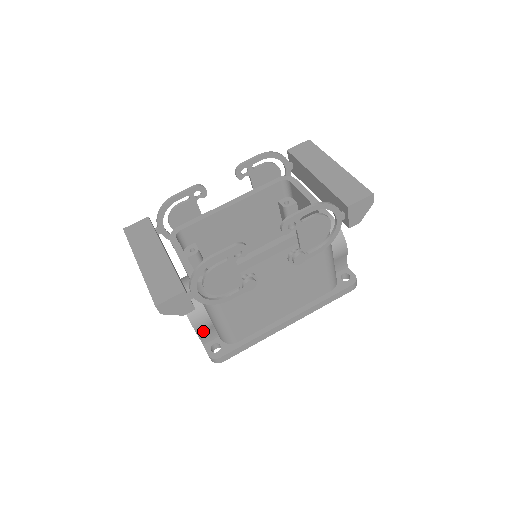
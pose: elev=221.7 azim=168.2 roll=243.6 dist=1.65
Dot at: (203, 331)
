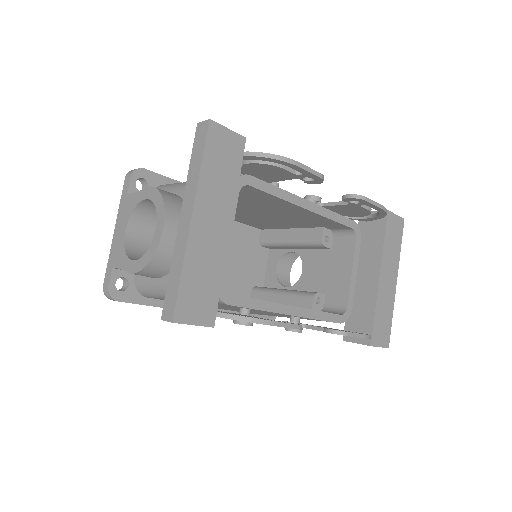
Dot at: occluded
